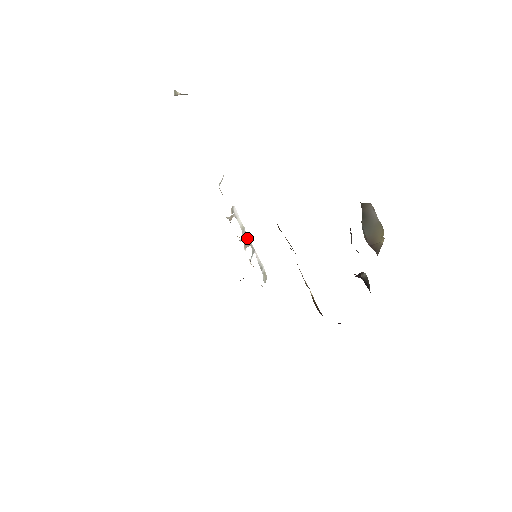
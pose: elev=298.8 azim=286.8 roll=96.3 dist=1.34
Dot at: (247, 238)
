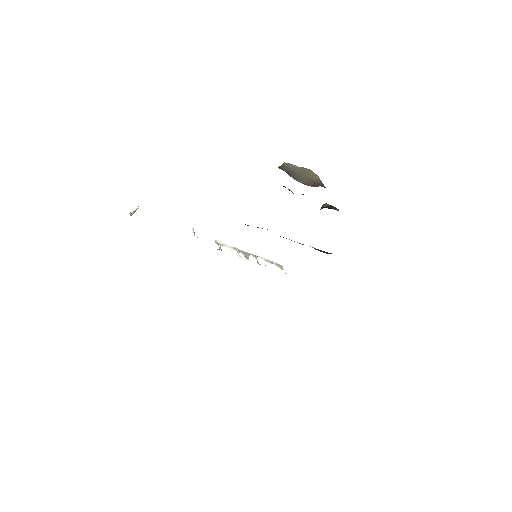
Dot at: (243, 252)
